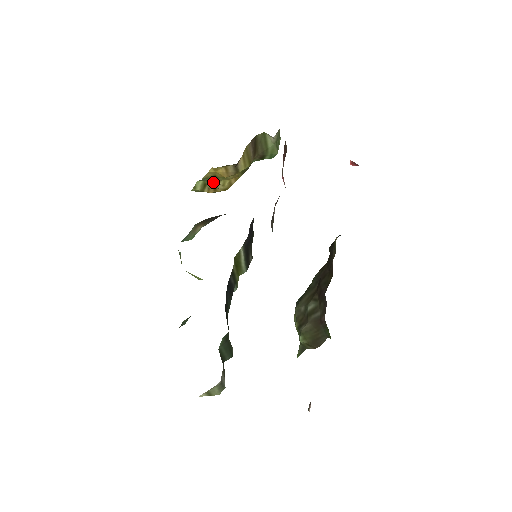
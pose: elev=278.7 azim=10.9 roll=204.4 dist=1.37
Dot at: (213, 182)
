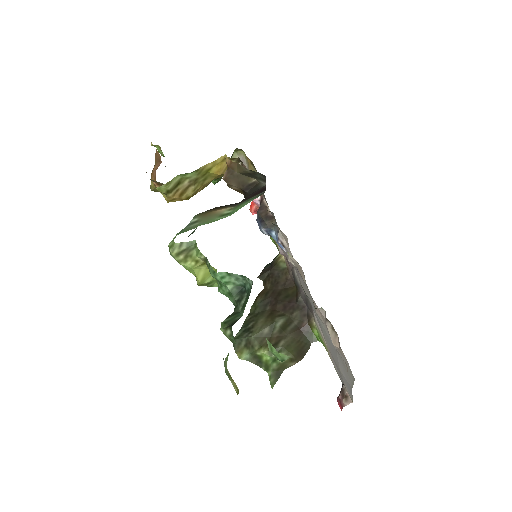
Dot at: (189, 182)
